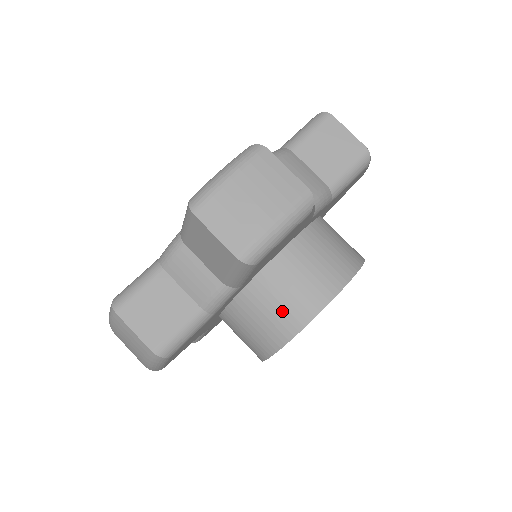
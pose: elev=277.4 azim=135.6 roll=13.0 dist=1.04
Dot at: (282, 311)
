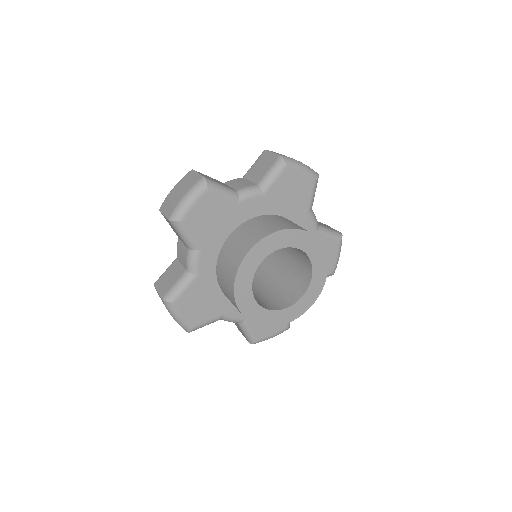
Dot at: (277, 223)
